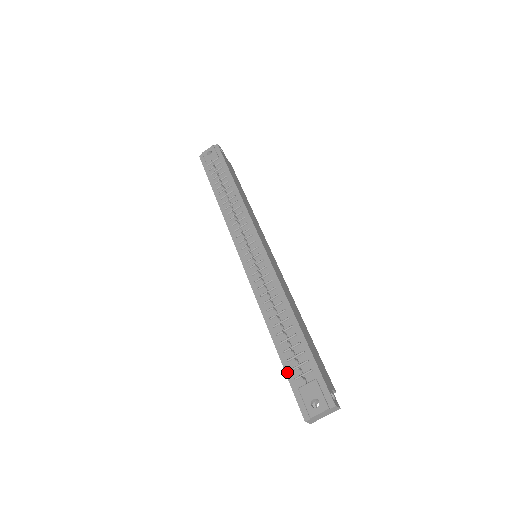
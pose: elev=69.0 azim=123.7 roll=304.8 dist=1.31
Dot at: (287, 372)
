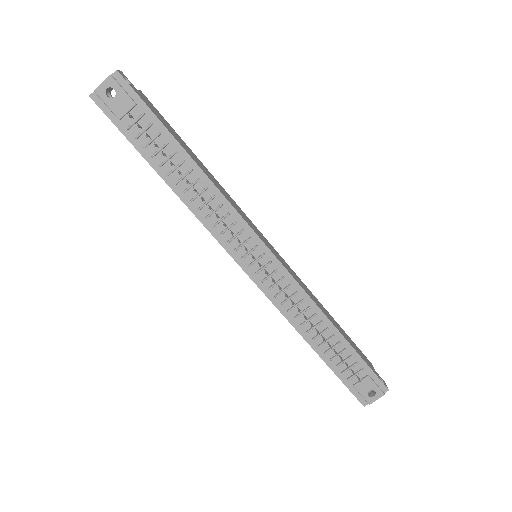
Dot at: (338, 375)
